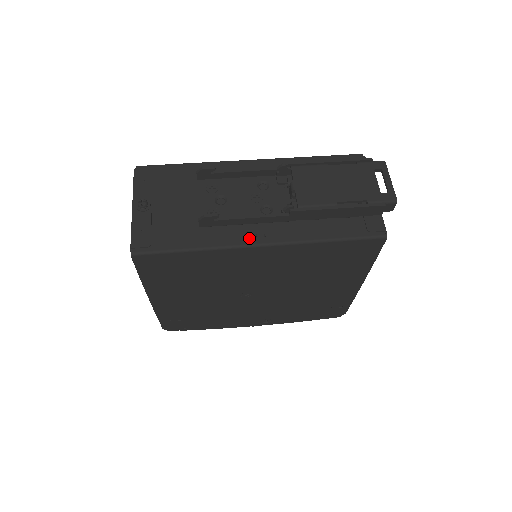
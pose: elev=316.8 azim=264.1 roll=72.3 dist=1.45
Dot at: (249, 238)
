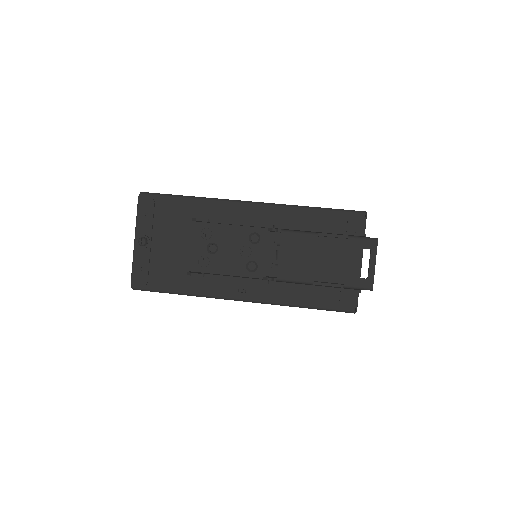
Dot at: (231, 292)
